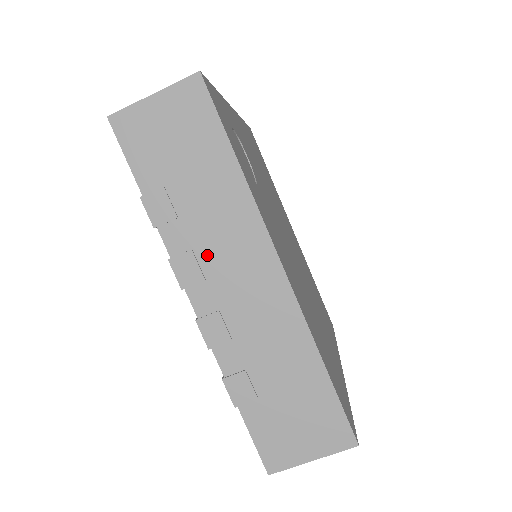
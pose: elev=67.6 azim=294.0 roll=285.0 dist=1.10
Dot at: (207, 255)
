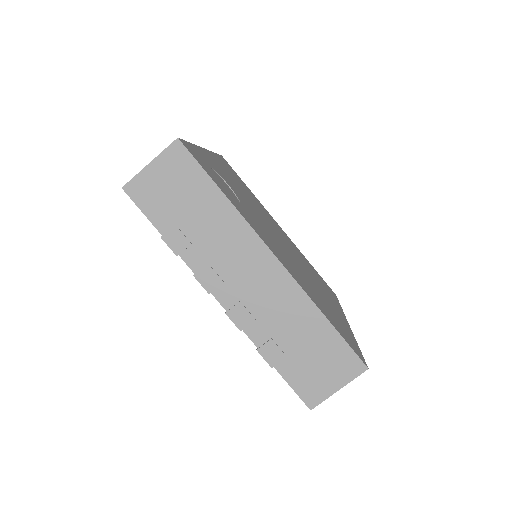
Dot at: (220, 264)
